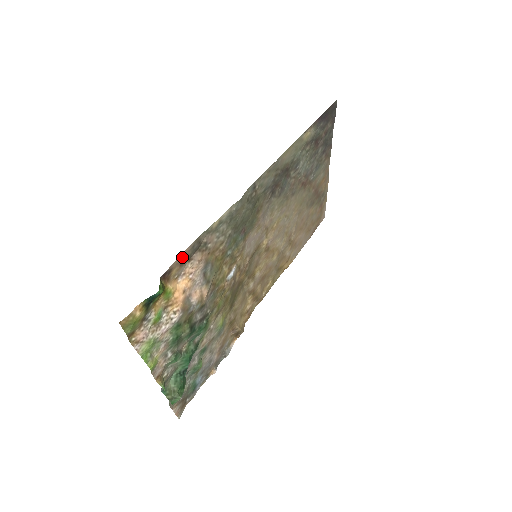
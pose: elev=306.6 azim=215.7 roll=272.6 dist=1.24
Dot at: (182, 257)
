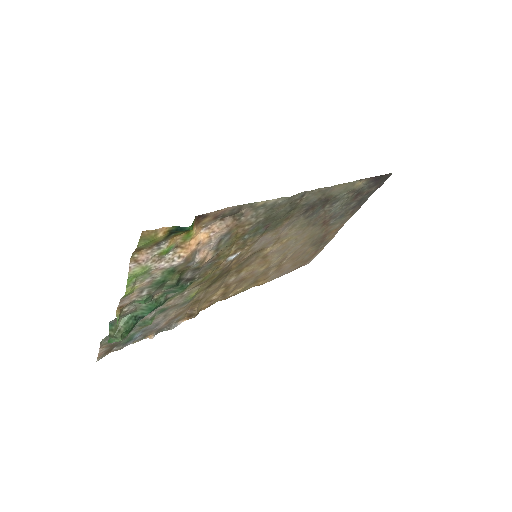
Dot at: (221, 212)
